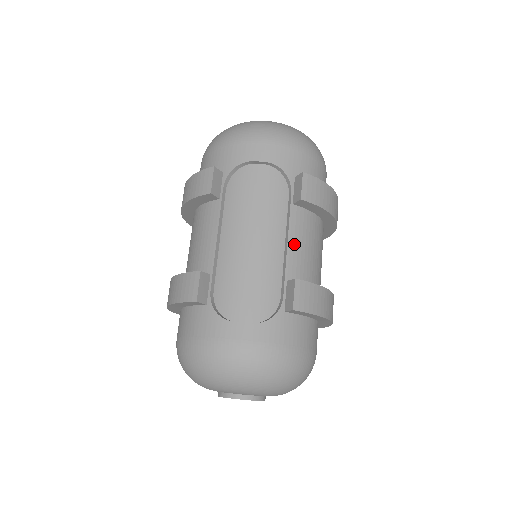
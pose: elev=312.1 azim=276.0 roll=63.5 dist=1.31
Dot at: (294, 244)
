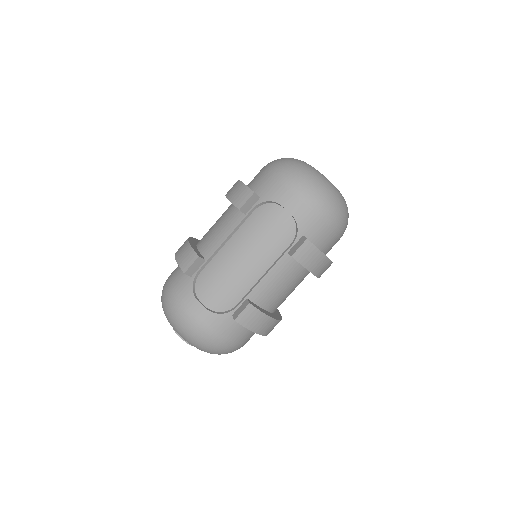
Dot at: (269, 279)
